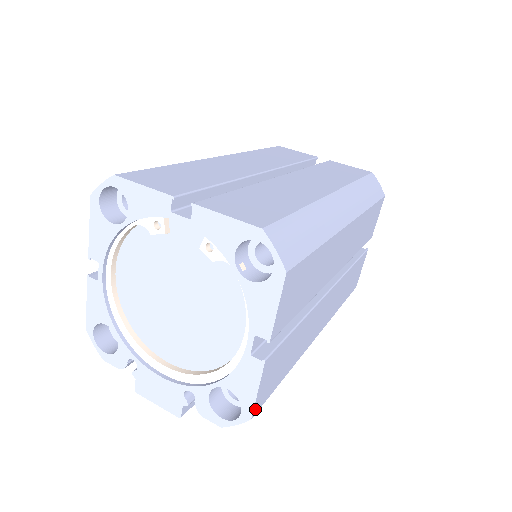
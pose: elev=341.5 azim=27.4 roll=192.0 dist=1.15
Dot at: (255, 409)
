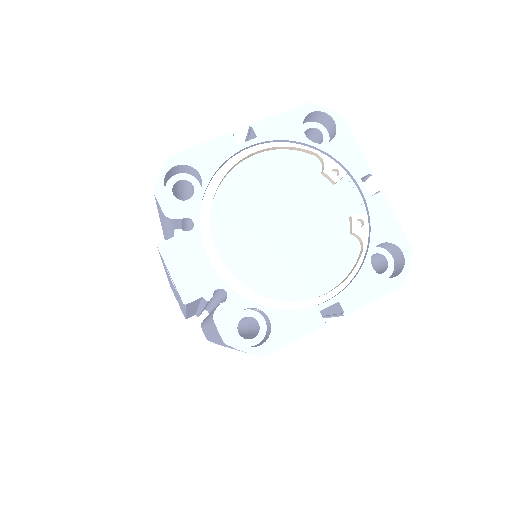
Dot at: (272, 352)
